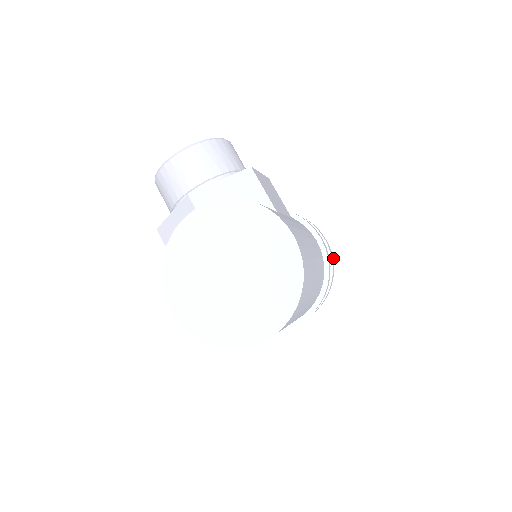
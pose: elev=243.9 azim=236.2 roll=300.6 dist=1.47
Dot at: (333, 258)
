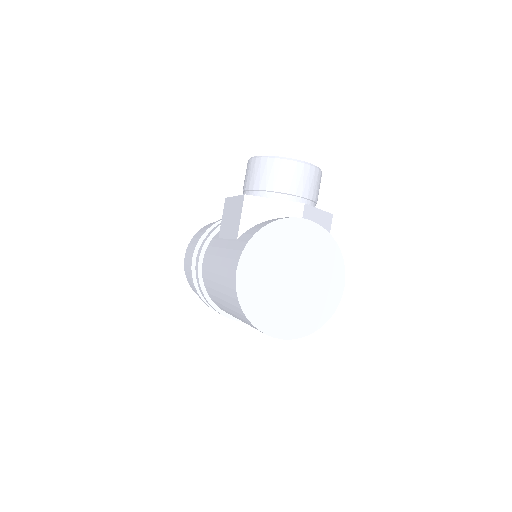
Dot at: occluded
